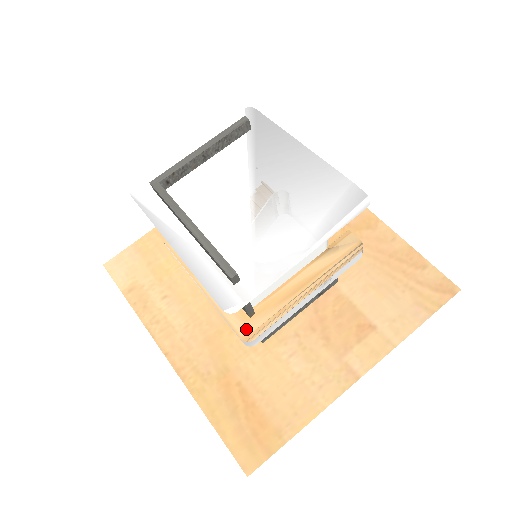
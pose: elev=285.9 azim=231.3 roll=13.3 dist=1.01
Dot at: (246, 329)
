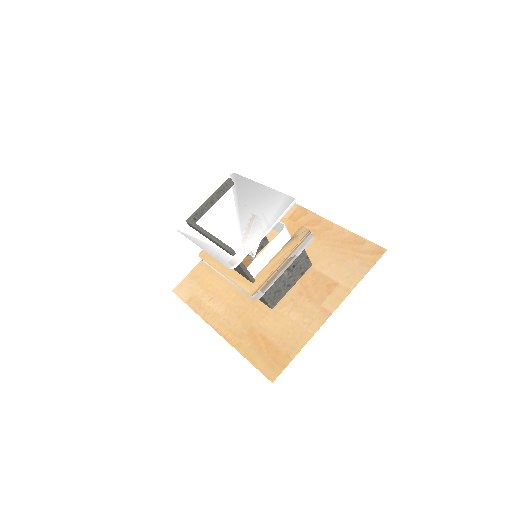
Dot at: (251, 289)
